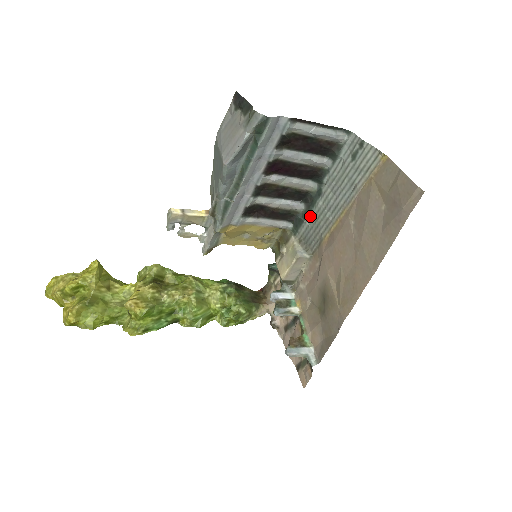
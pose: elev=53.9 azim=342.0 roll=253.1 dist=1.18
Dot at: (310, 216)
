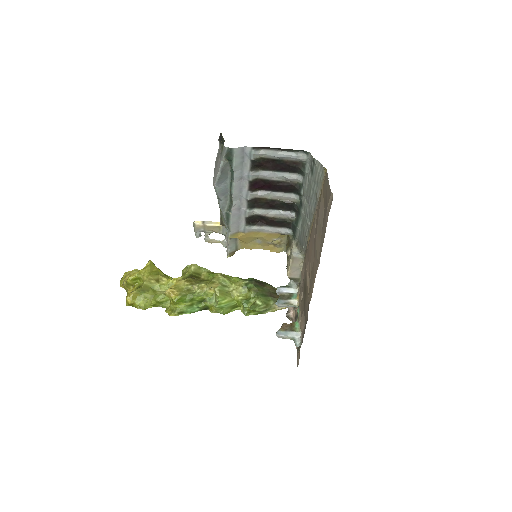
Dot at: (299, 223)
